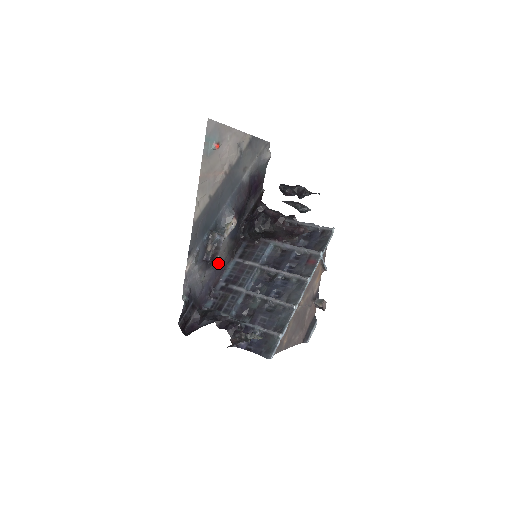
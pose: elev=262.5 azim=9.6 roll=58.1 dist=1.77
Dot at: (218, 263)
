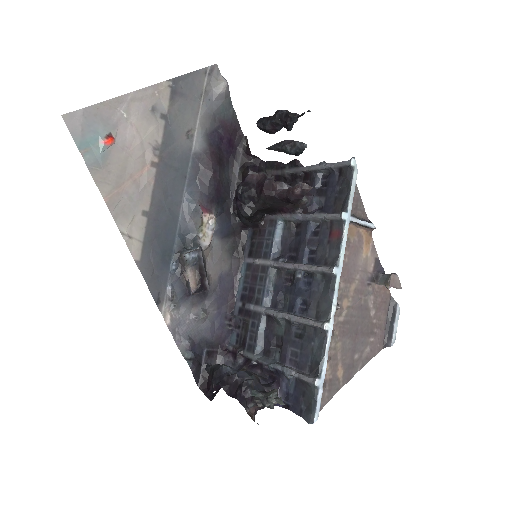
Dot at: (220, 280)
